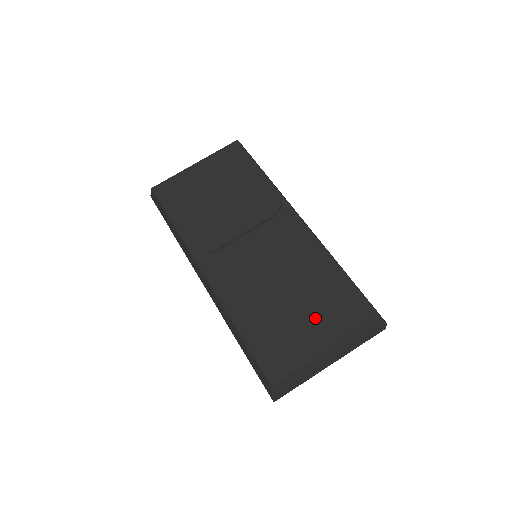
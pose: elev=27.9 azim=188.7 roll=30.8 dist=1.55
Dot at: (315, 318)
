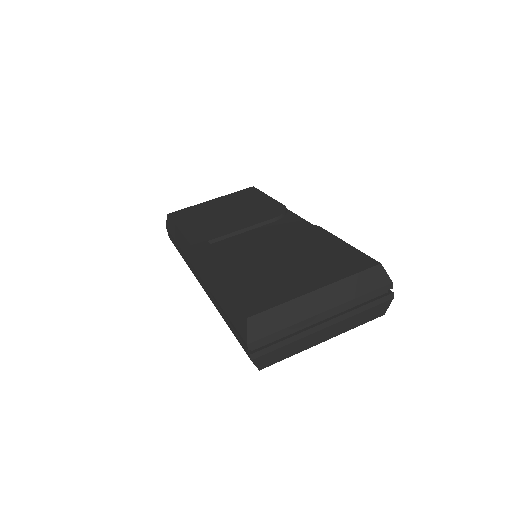
Dot at: (307, 270)
